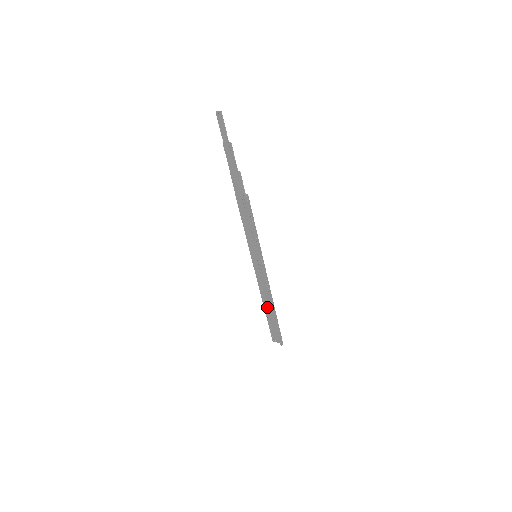
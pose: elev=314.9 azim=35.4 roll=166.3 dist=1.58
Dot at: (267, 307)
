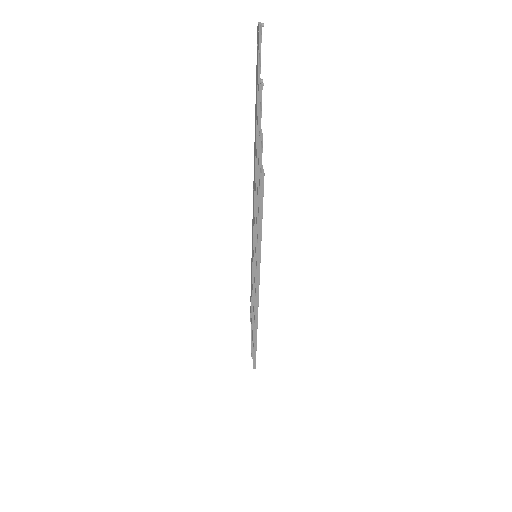
Dot at: occluded
